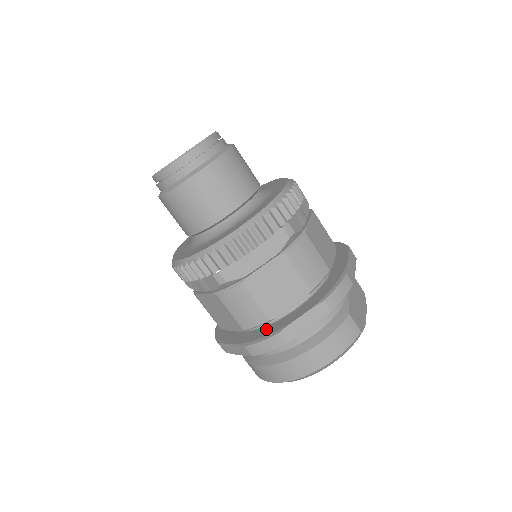
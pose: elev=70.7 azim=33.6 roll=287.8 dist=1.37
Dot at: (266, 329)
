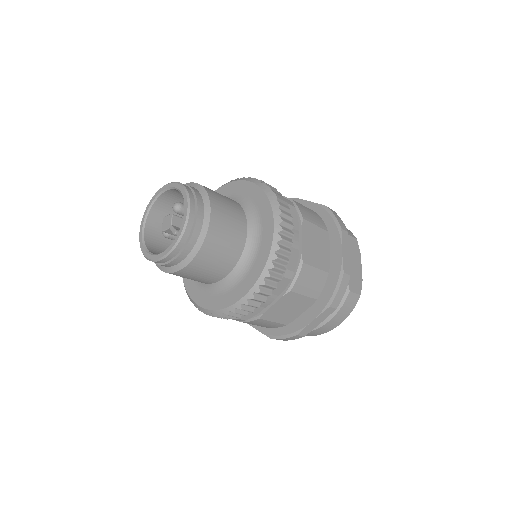
Dot at: occluded
